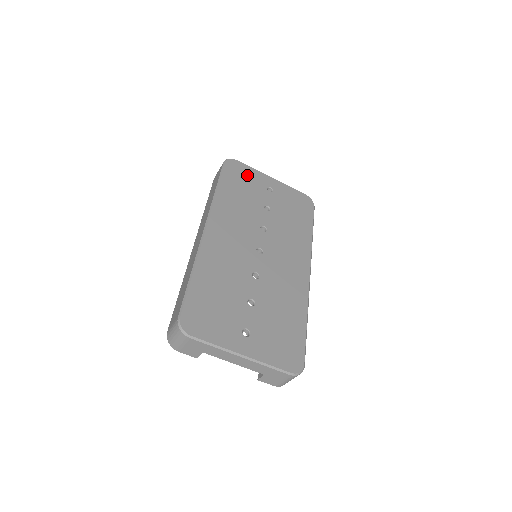
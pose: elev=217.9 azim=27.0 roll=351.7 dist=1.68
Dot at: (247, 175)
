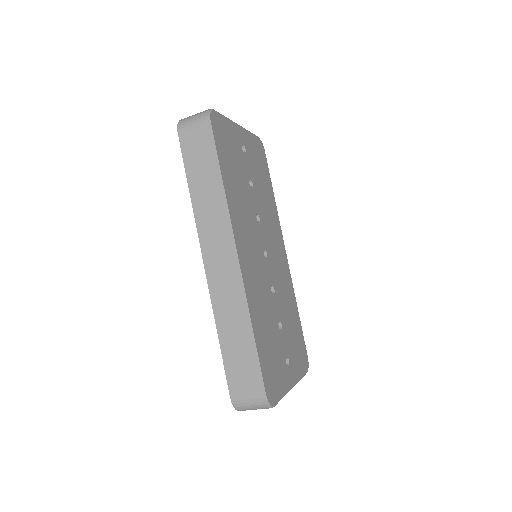
Dot at: (228, 135)
